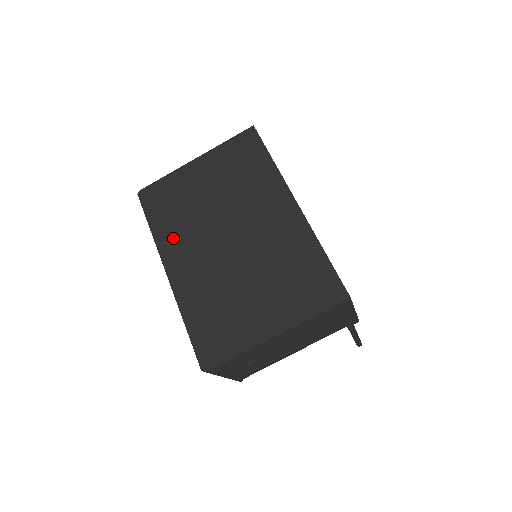
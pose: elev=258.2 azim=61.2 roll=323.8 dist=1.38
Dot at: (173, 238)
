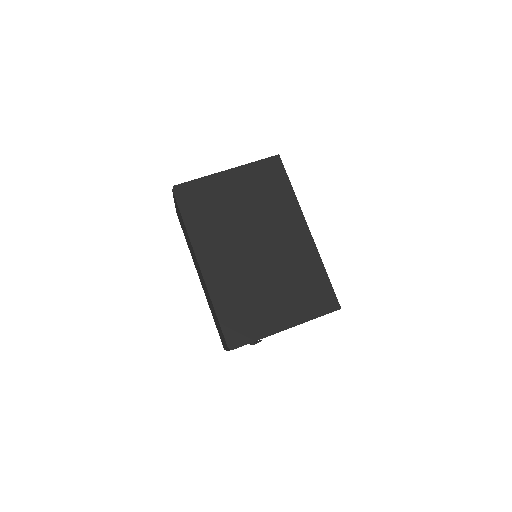
Dot at: (206, 237)
